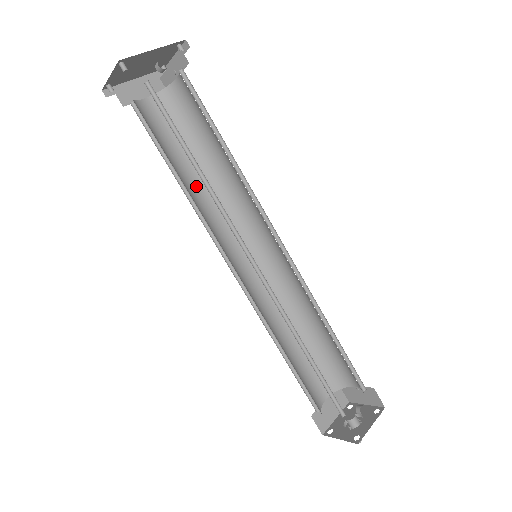
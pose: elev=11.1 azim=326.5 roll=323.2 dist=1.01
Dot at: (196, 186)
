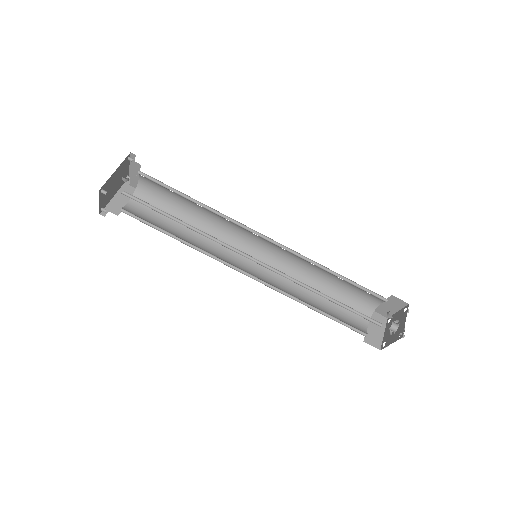
Dot at: (191, 236)
